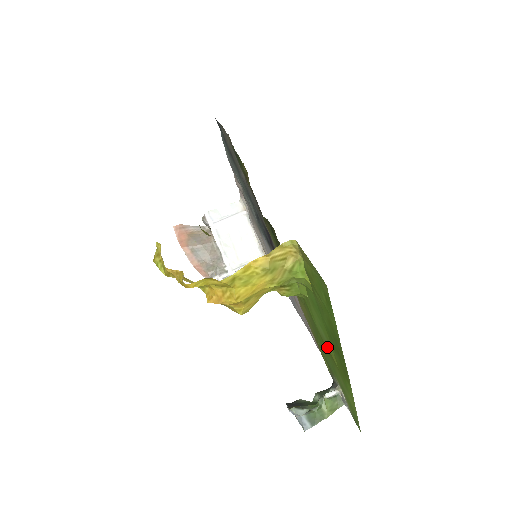
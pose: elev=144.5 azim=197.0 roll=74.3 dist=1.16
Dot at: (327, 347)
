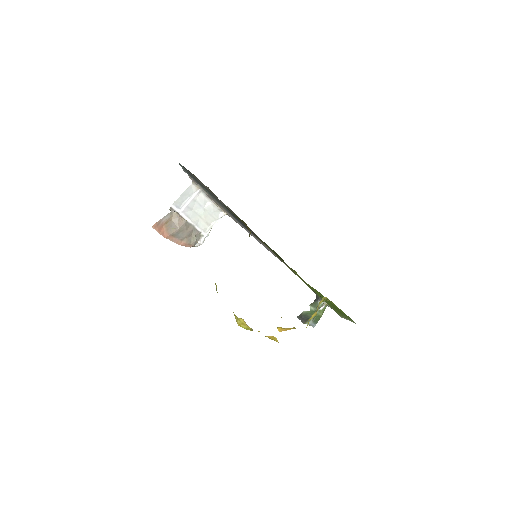
Dot at: (326, 301)
